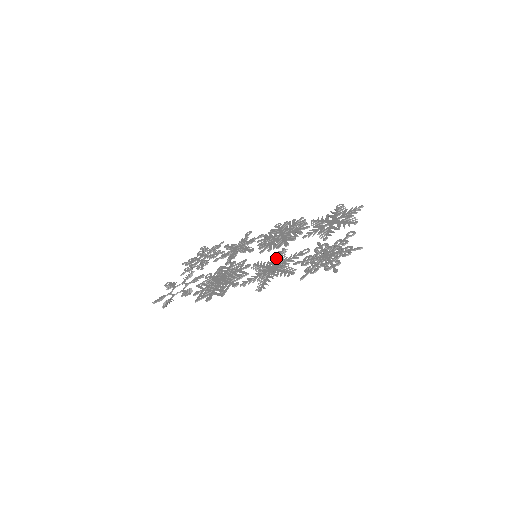
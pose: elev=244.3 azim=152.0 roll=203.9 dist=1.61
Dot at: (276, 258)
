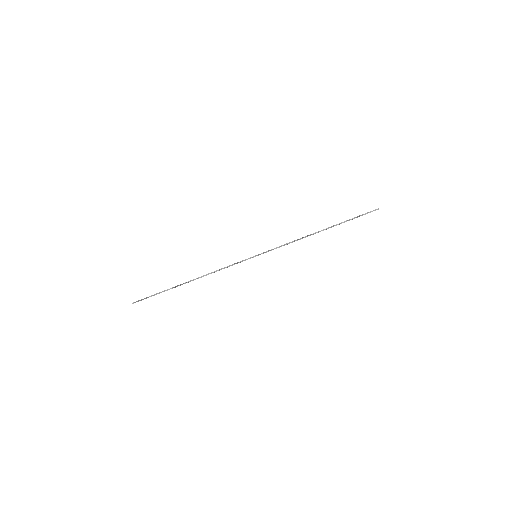
Dot at: occluded
